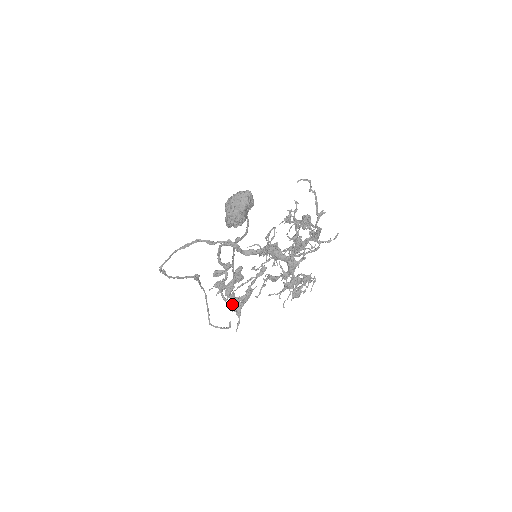
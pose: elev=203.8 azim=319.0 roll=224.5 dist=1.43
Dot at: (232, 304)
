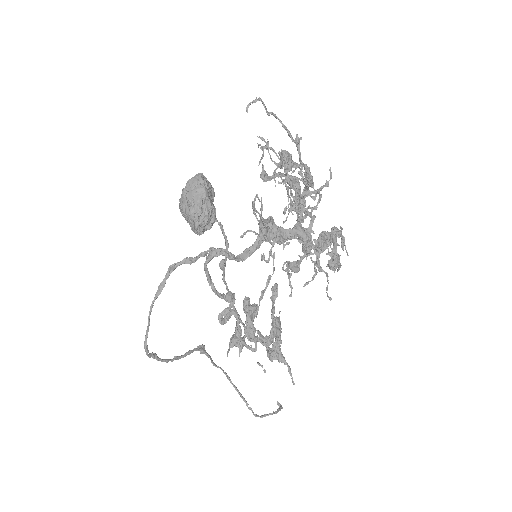
Dot at: (266, 348)
